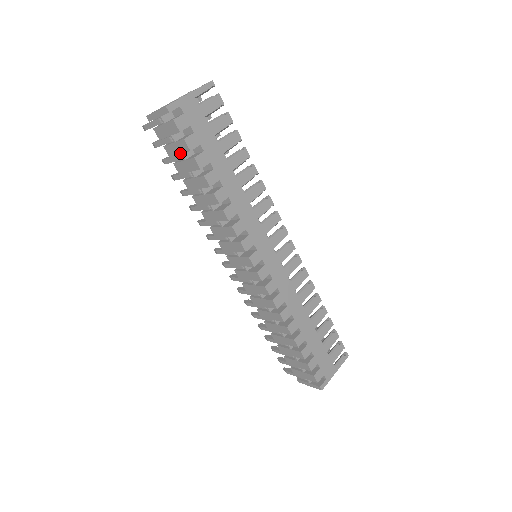
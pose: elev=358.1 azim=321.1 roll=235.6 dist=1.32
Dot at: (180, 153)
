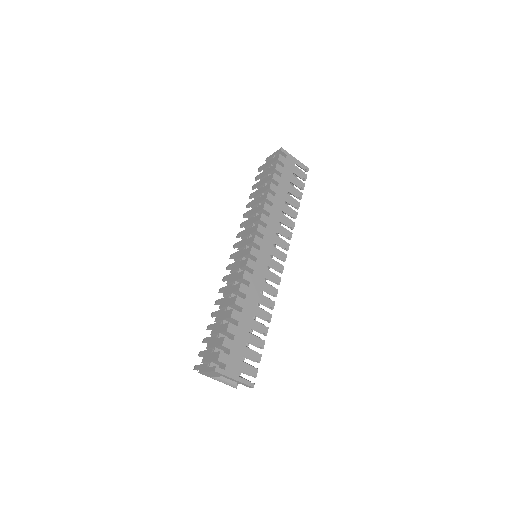
Dot at: (268, 173)
